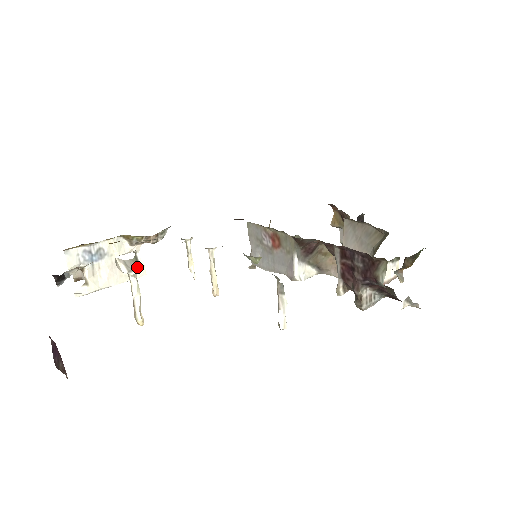
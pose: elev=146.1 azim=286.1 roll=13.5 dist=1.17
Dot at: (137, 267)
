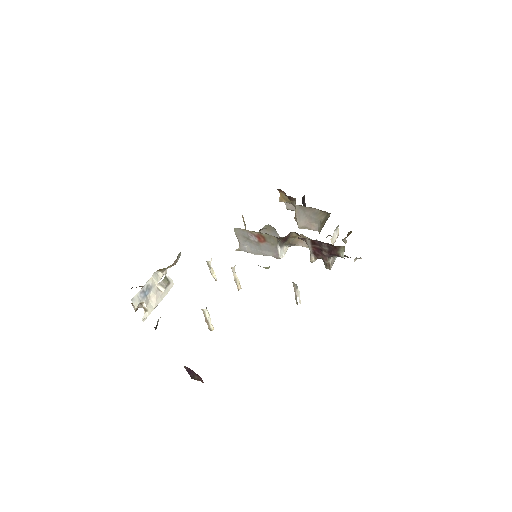
Dot at: (168, 283)
